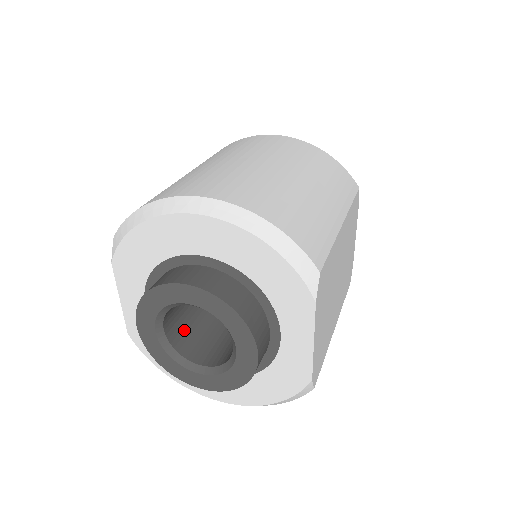
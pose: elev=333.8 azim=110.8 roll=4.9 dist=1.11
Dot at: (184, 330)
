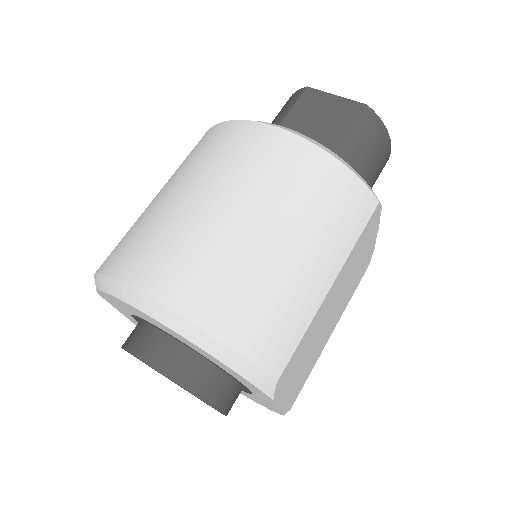
Dot at: occluded
